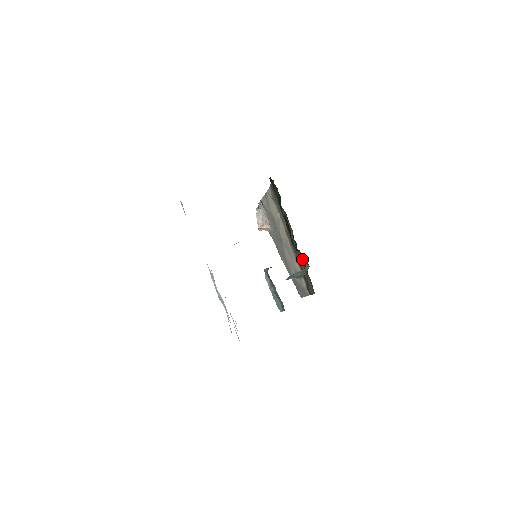
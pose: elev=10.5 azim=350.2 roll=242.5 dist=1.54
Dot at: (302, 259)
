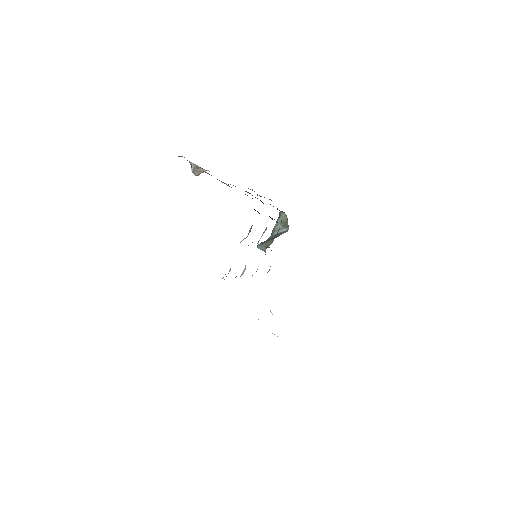
Dot at: occluded
